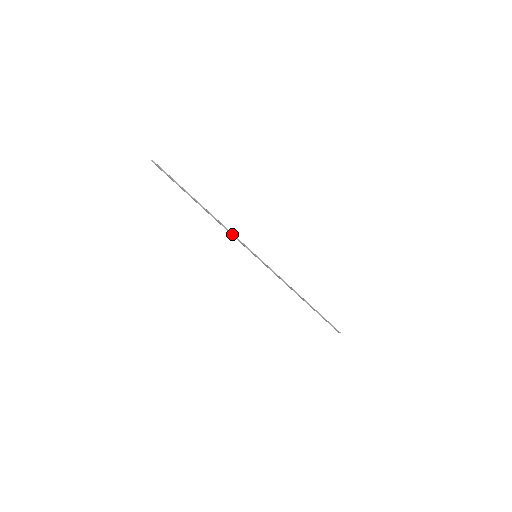
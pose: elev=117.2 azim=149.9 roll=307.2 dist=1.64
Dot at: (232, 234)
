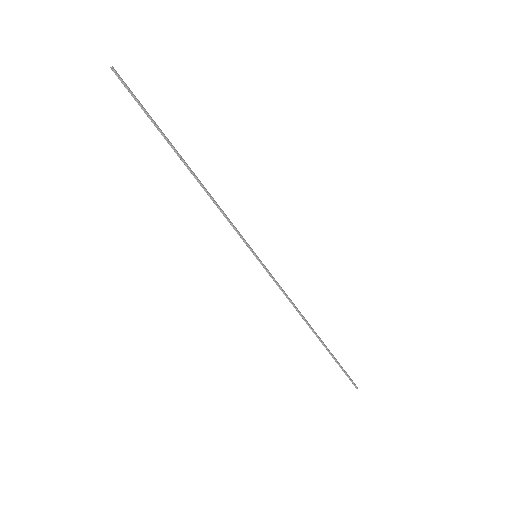
Dot at: (224, 215)
